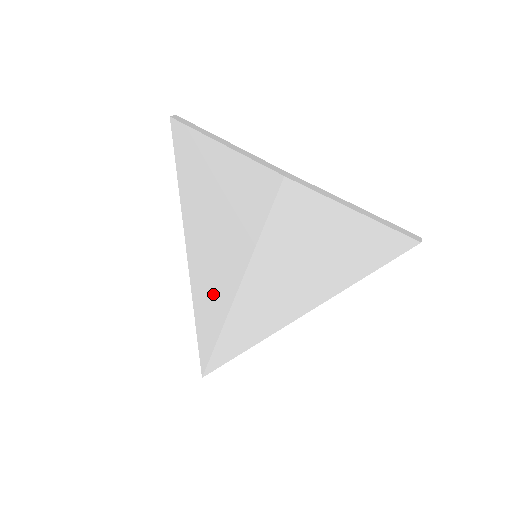
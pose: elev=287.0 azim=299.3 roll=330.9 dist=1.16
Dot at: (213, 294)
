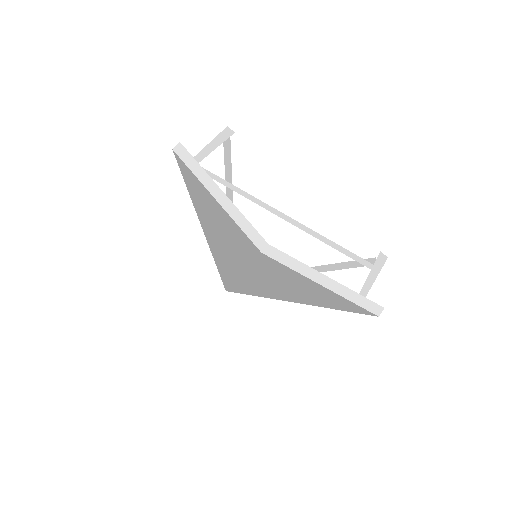
Dot at: (225, 264)
